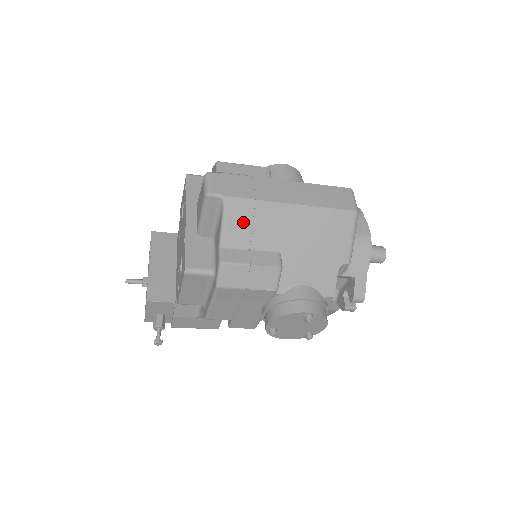
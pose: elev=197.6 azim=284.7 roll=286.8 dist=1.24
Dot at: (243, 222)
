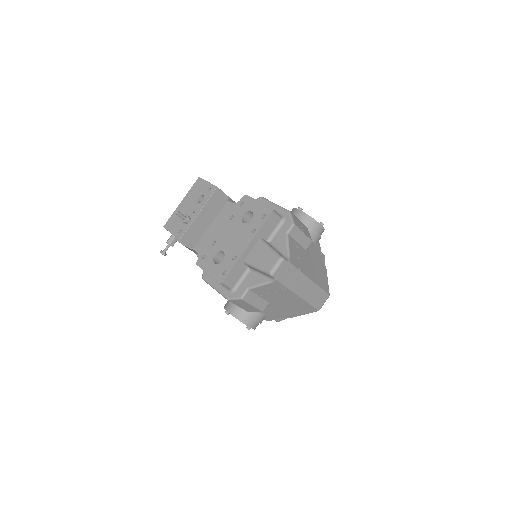
Dot at: (271, 290)
